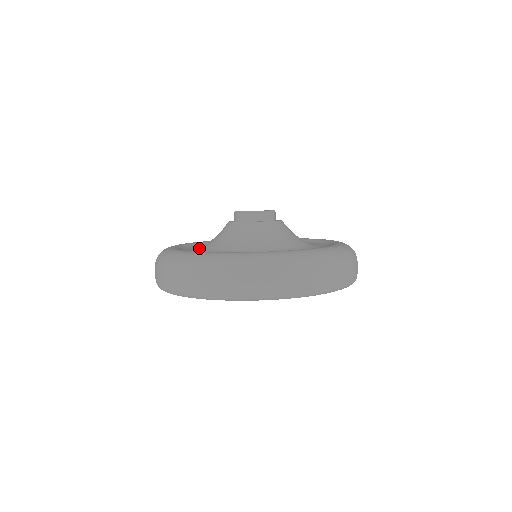
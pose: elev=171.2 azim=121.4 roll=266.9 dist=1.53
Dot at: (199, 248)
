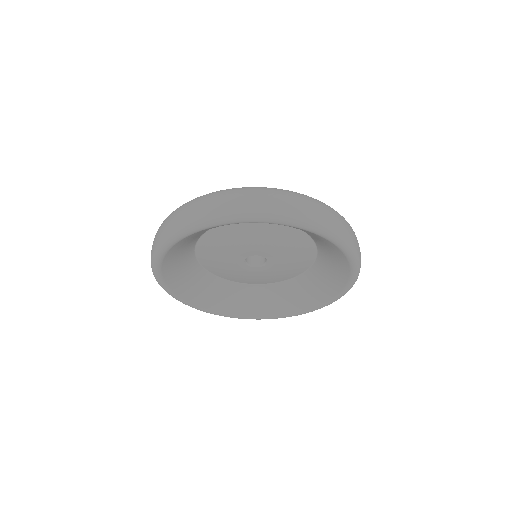
Dot at: occluded
